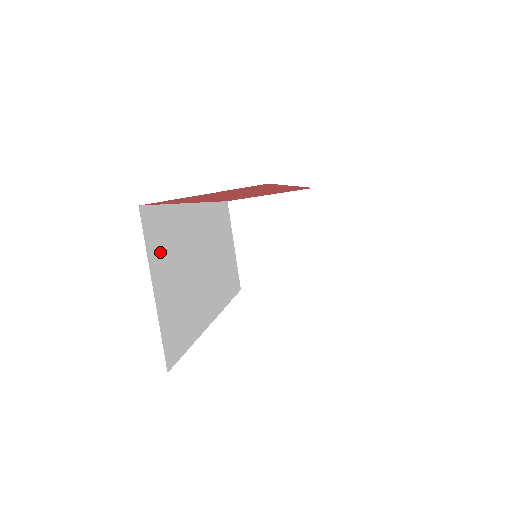
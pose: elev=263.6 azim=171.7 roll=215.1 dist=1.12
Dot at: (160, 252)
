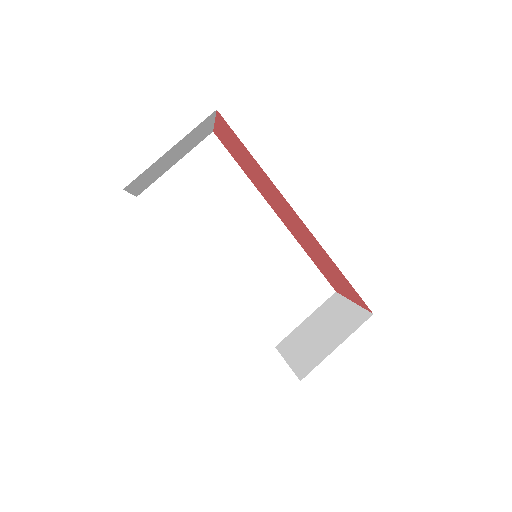
Dot at: (204, 167)
